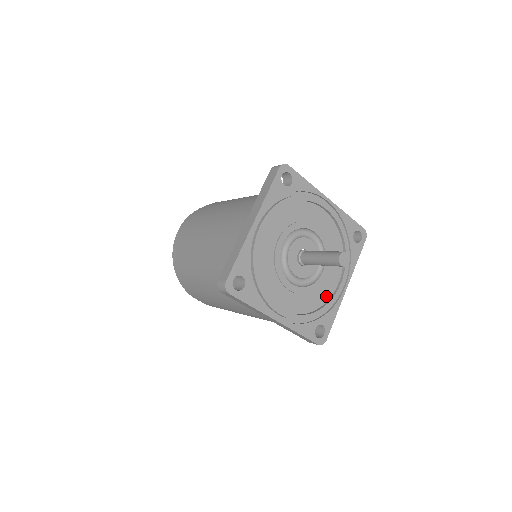
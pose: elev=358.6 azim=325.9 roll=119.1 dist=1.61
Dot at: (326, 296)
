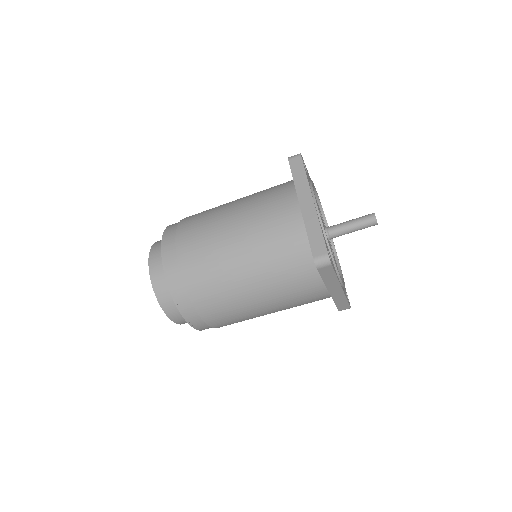
Dot at: (337, 267)
